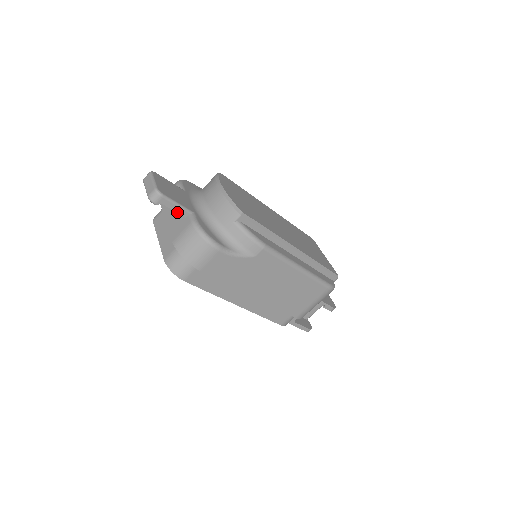
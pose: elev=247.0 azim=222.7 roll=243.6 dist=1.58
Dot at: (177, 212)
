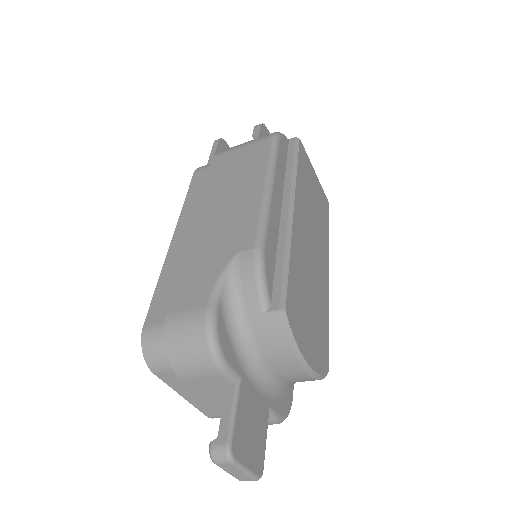
Dot at: occluded
